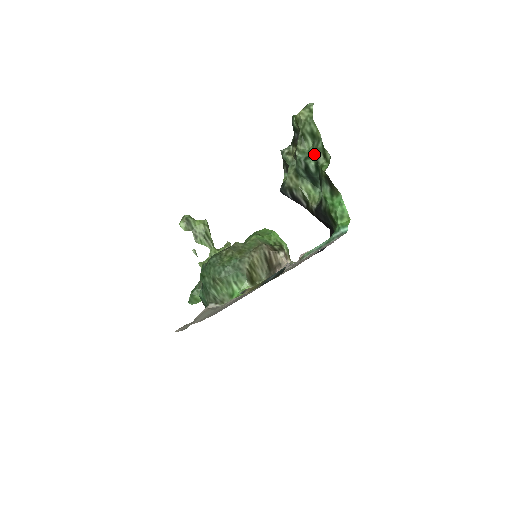
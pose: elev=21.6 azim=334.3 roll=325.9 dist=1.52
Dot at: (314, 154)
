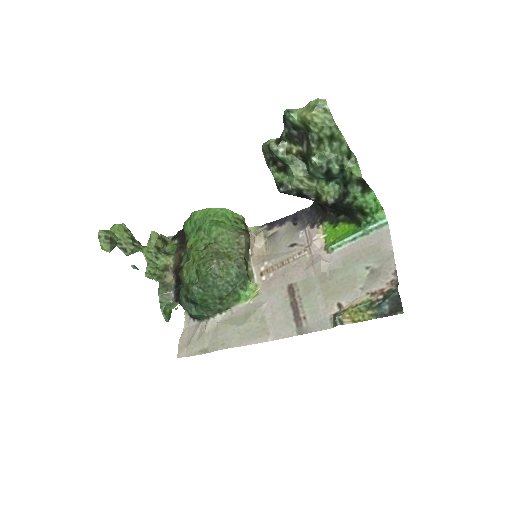
Dot at: (337, 157)
